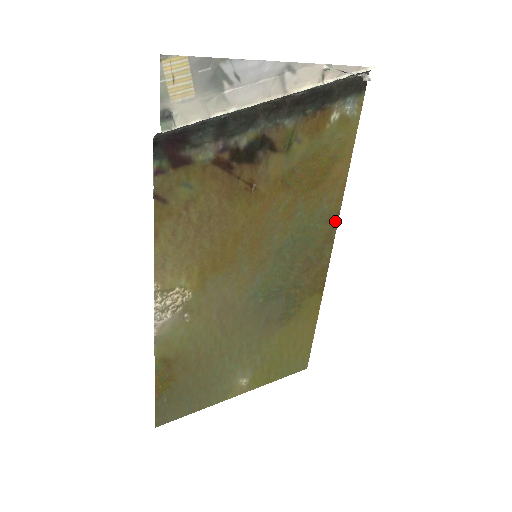
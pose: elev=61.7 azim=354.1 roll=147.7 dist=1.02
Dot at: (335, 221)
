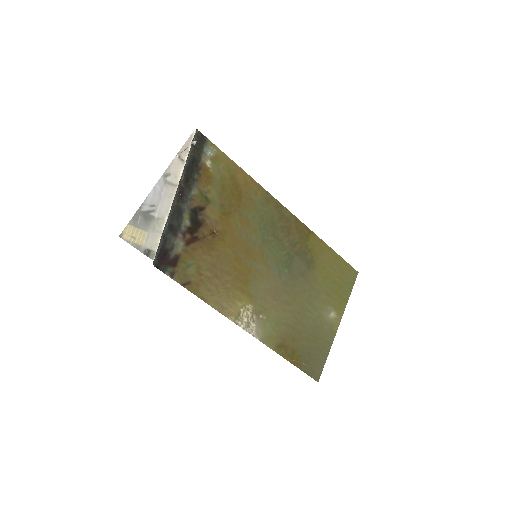
Dot at: (271, 198)
